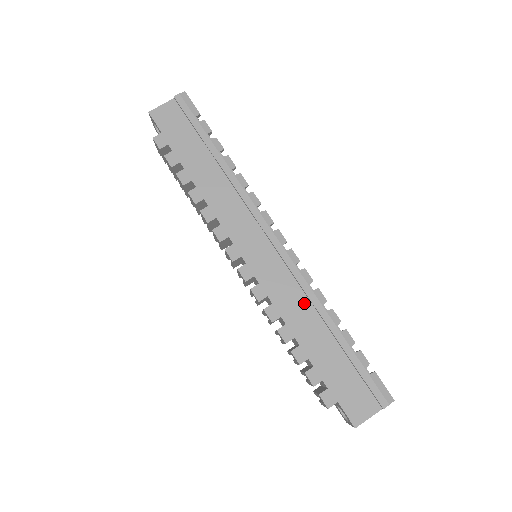
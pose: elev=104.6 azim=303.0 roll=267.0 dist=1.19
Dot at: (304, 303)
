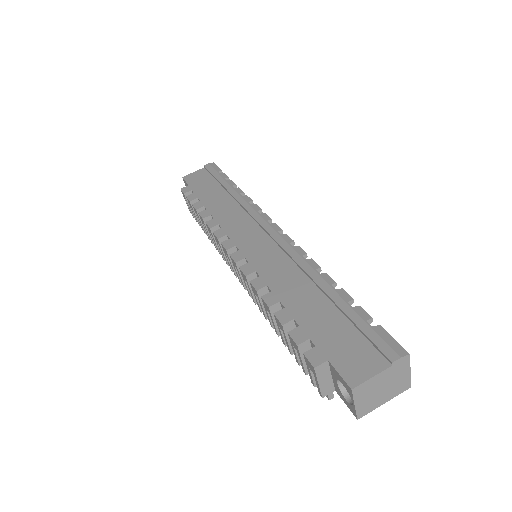
Dot at: (295, 272)
